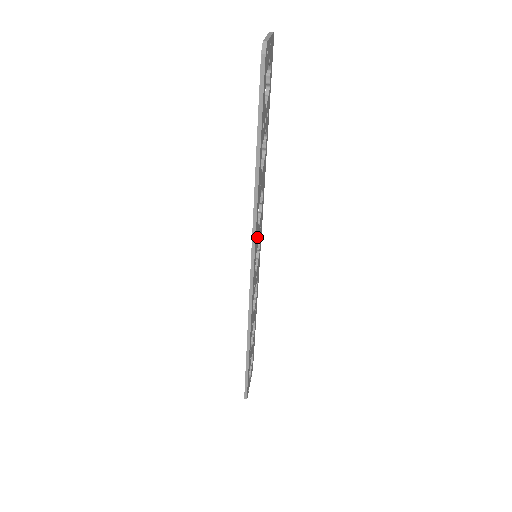
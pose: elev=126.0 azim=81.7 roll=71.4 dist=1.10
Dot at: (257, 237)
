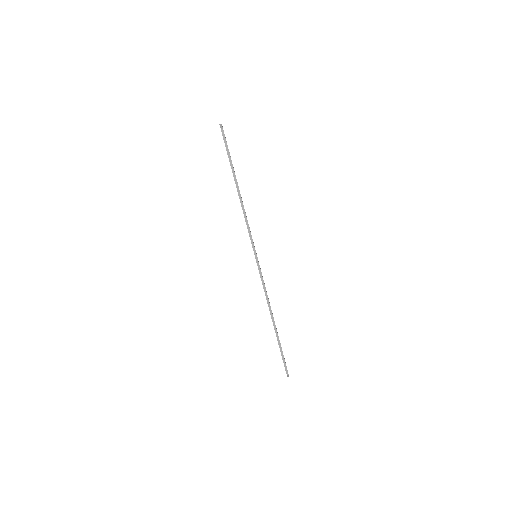
Dot at: occluded
